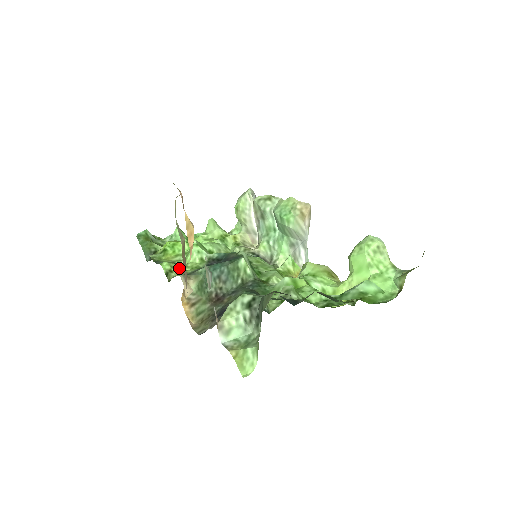
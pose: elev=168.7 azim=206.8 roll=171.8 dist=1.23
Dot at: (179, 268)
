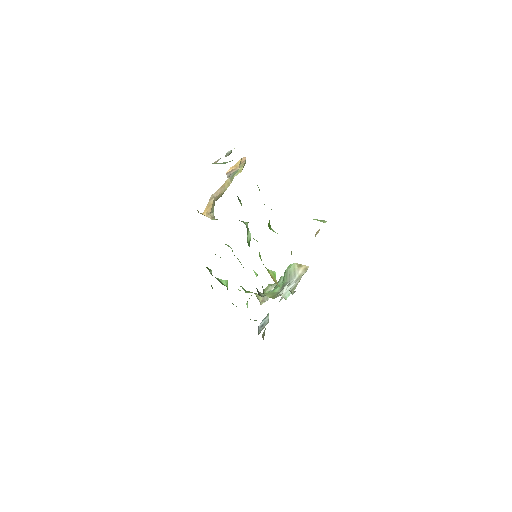
Dot at: occluded
